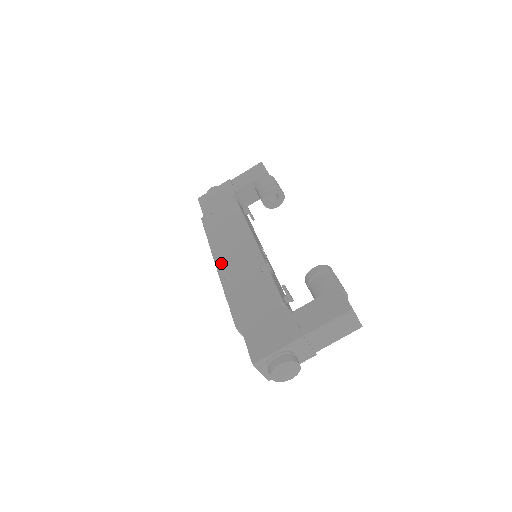
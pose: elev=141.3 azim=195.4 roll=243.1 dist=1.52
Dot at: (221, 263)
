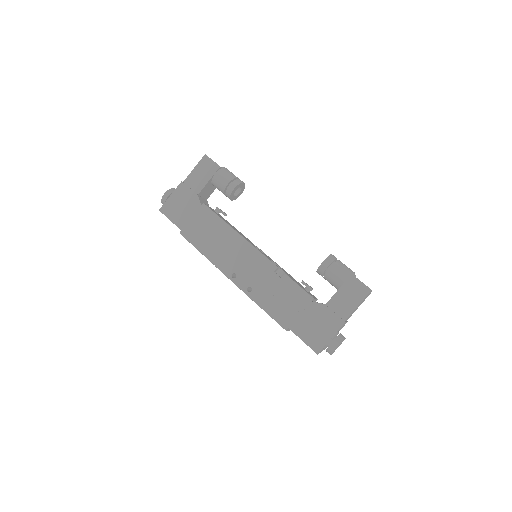
Dot at: (232, 275)
